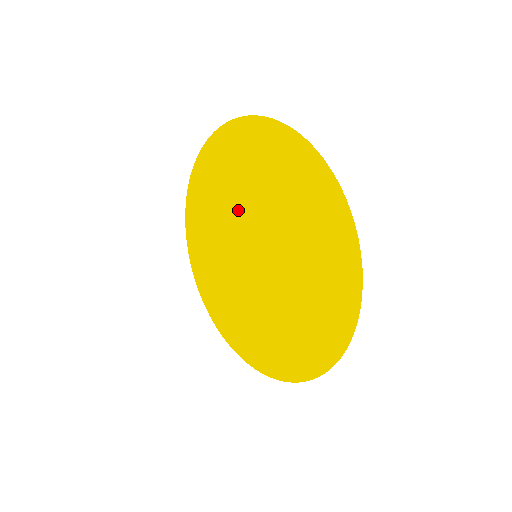
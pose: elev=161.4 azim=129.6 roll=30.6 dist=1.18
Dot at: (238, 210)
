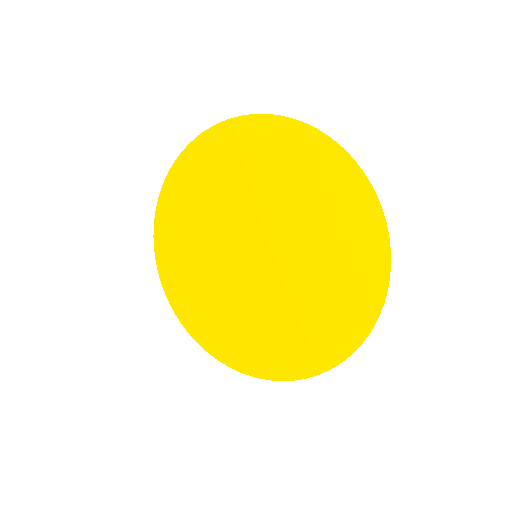
Dot at: (251, 205)
